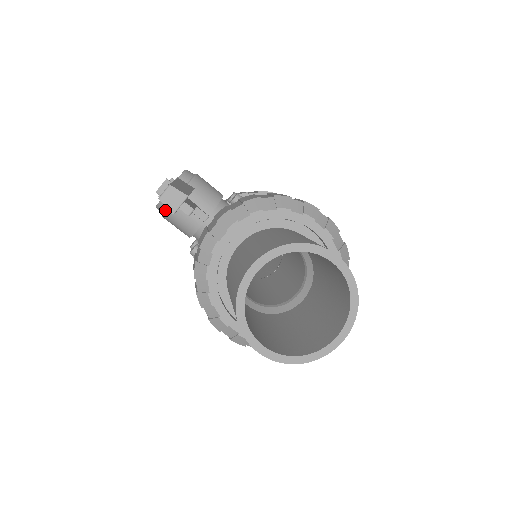
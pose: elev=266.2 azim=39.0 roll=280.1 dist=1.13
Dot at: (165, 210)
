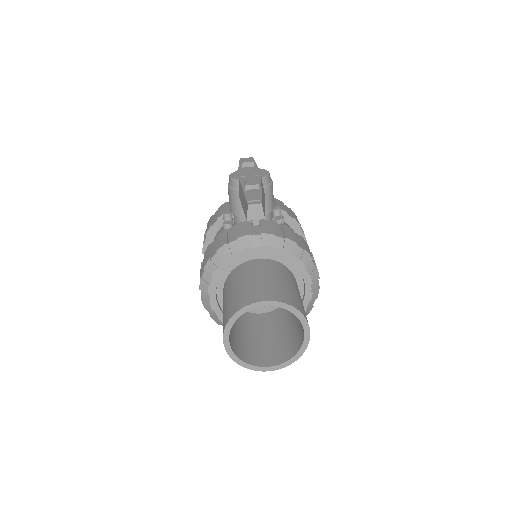
Dot at: (235, 187)
